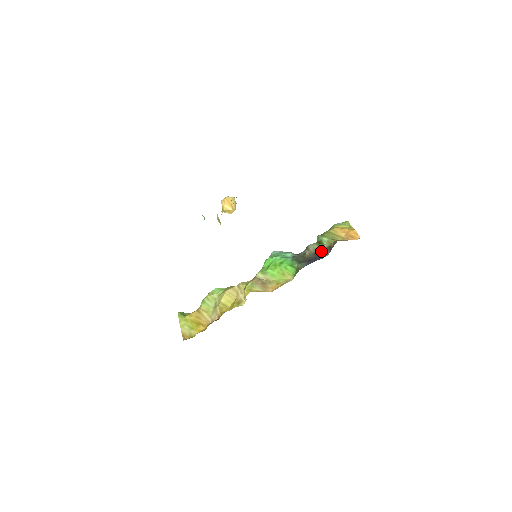
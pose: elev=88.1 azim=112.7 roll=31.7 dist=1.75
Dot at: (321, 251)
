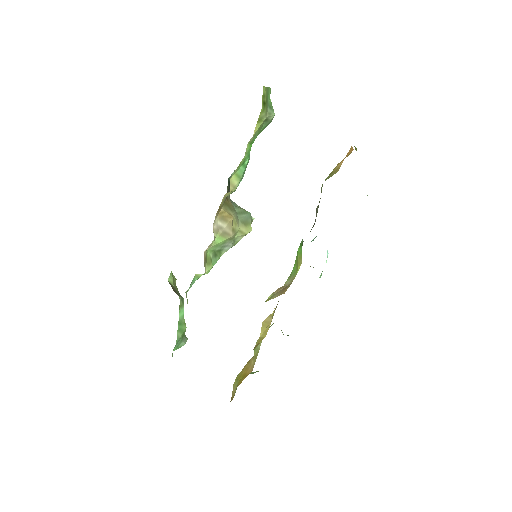
Dot at: occluded
